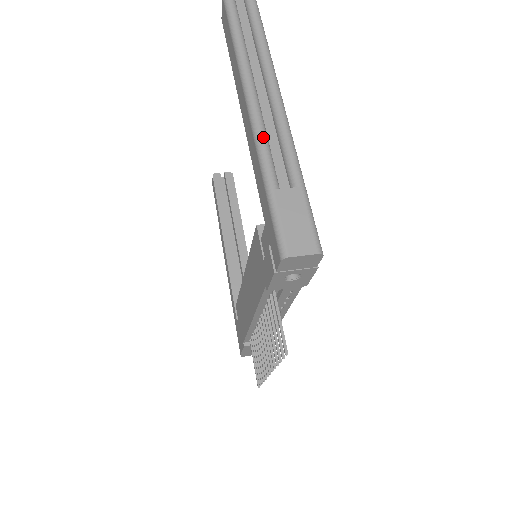
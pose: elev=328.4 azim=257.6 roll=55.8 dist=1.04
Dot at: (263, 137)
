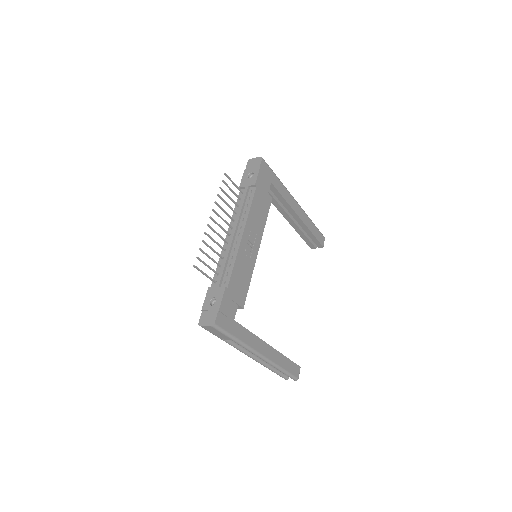
Dot at: occluded
